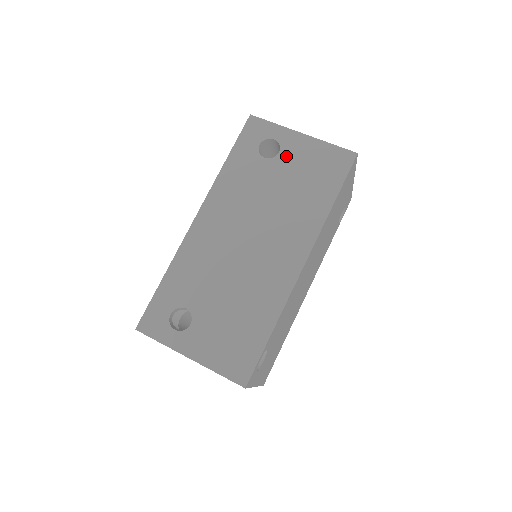
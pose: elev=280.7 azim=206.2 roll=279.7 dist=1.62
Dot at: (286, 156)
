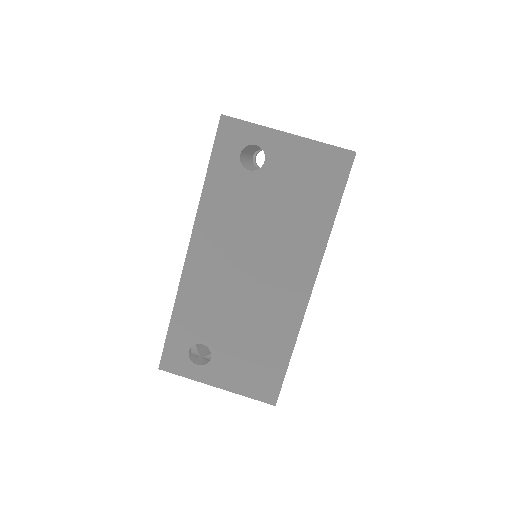
Dot at: (274, 165)
